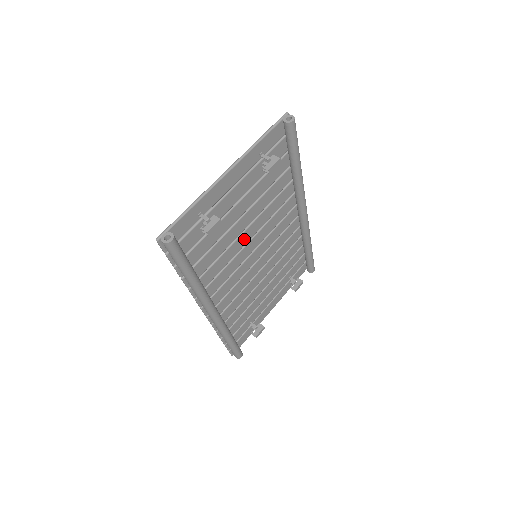
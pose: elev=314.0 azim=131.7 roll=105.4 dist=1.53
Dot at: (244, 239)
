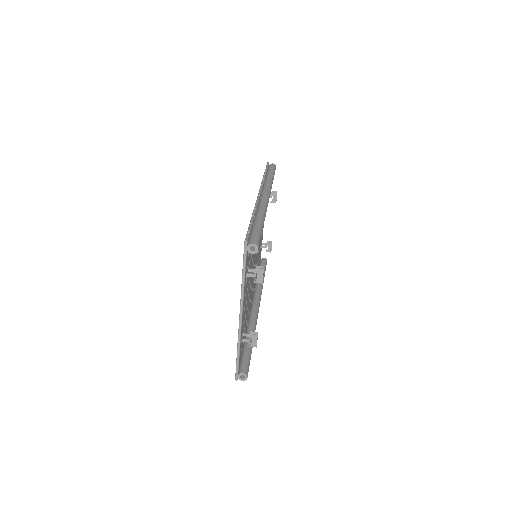
Dot at: occluded
